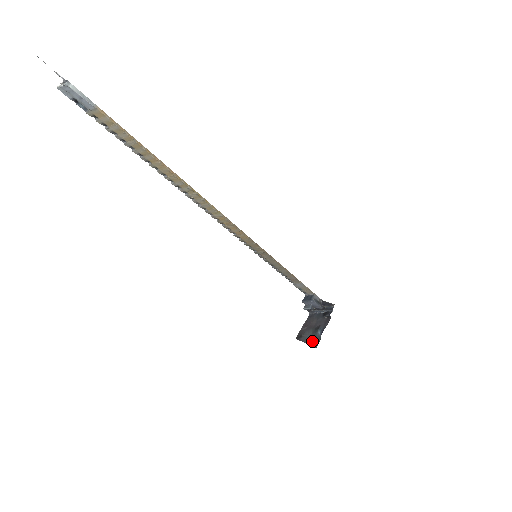
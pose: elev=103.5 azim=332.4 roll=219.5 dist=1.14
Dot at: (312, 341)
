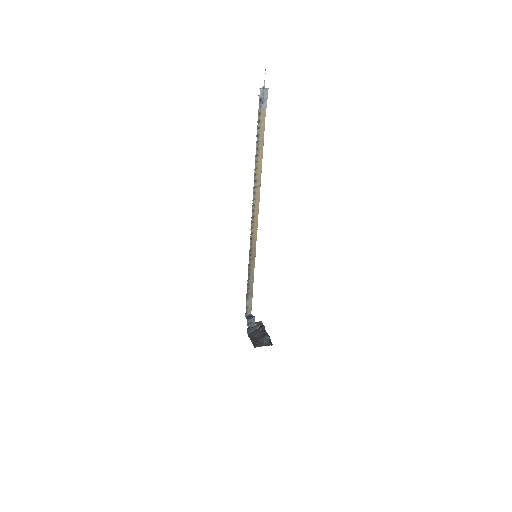
Dot at: (267, 343)
